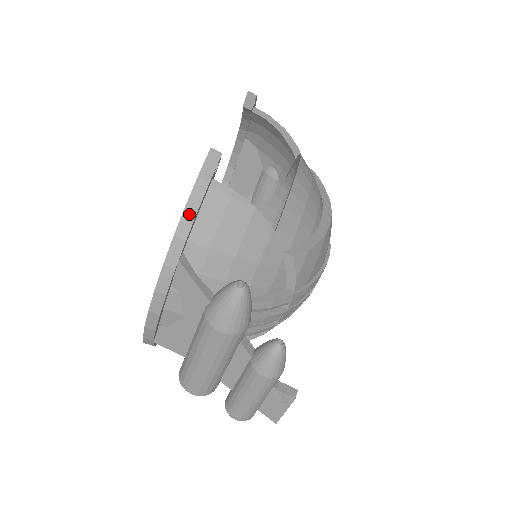
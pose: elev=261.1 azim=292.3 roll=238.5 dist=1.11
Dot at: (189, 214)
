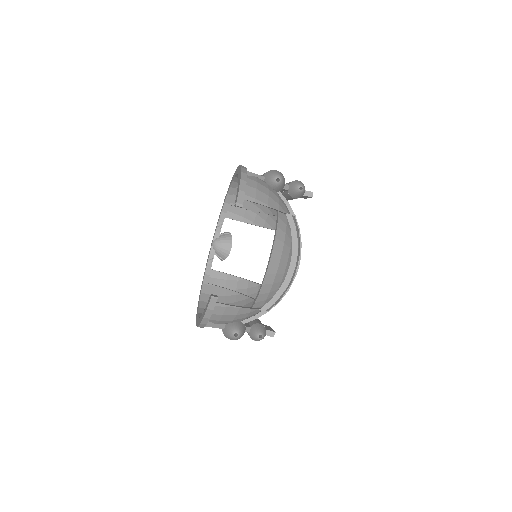
Dot at: (206, 319)
